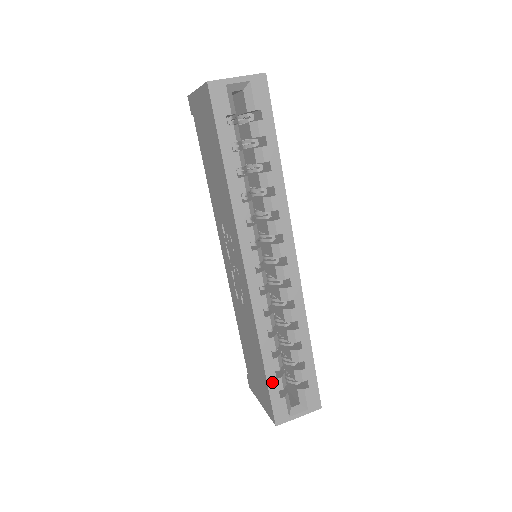
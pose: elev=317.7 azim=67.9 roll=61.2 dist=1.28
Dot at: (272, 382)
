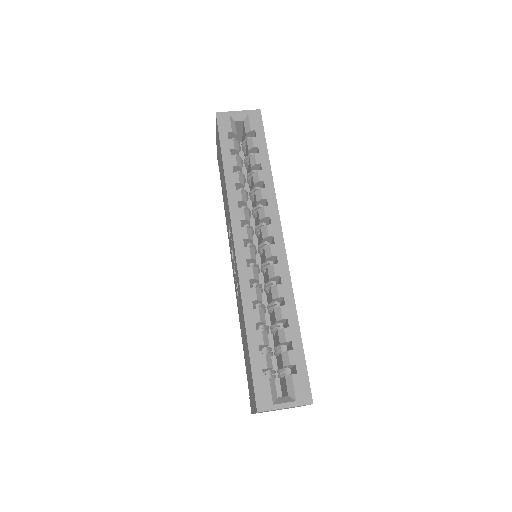
Dot at: (255, 357)
